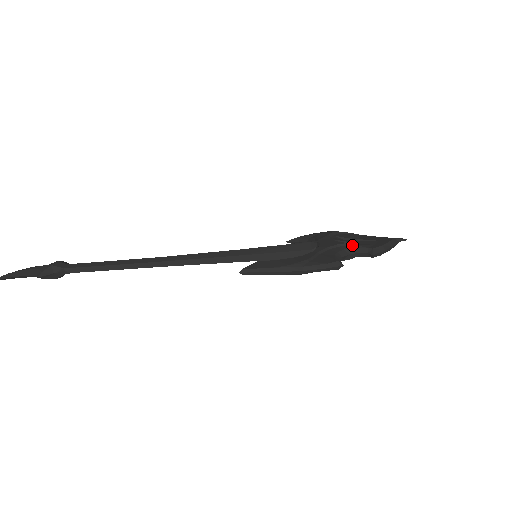
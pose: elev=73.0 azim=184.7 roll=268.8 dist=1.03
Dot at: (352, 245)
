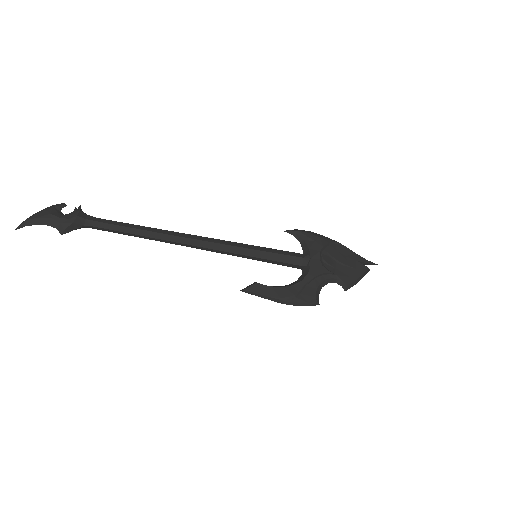
Dot at: (334, 275)
